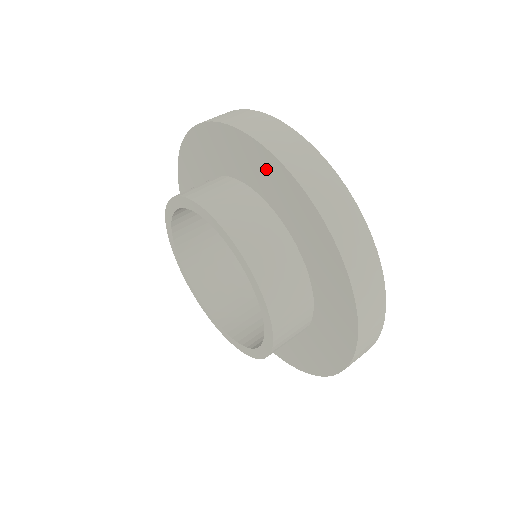
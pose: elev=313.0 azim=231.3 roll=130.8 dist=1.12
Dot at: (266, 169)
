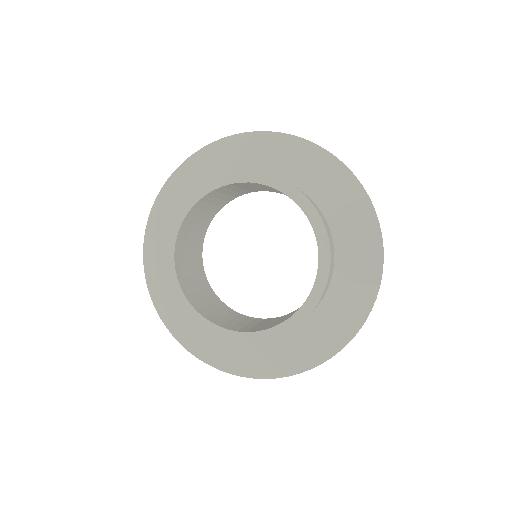
Dot at: (324, 170)
